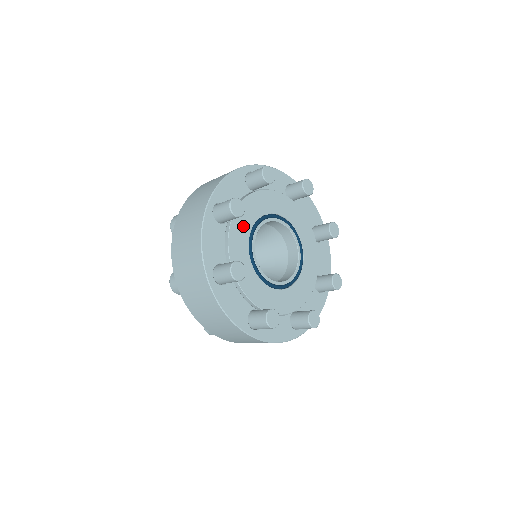
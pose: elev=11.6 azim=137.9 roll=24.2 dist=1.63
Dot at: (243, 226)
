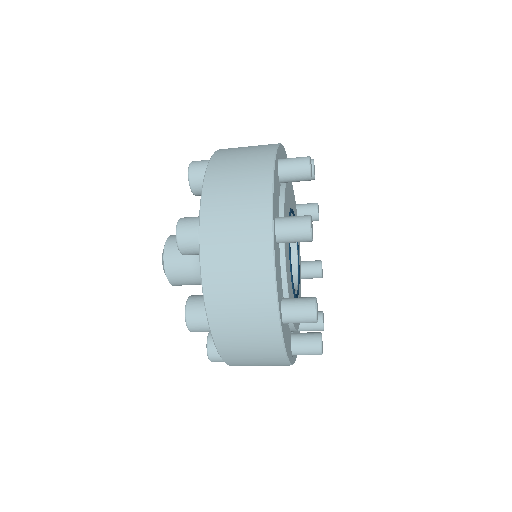
Dot at: (288, 201)
